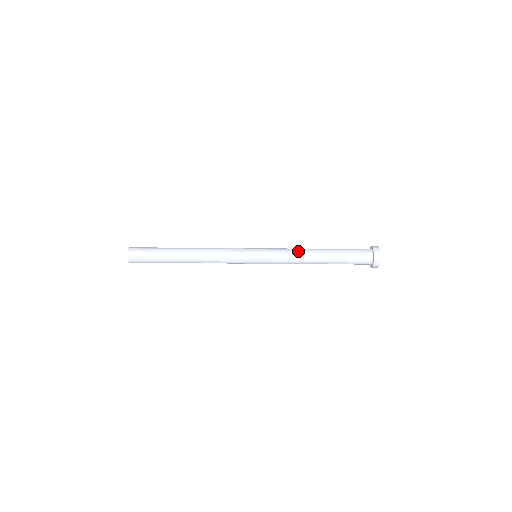
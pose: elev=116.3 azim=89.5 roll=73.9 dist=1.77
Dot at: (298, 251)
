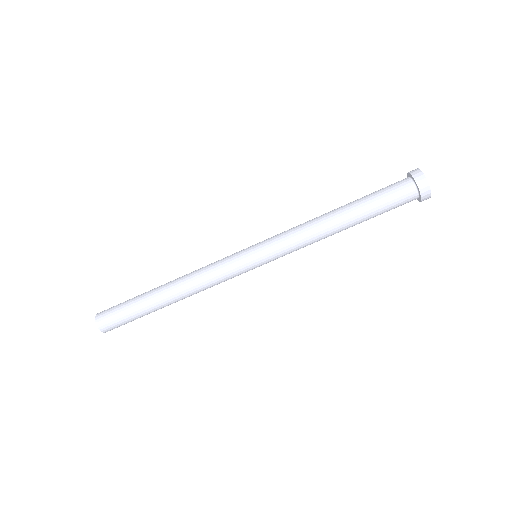
Dot at: (311, 233)
